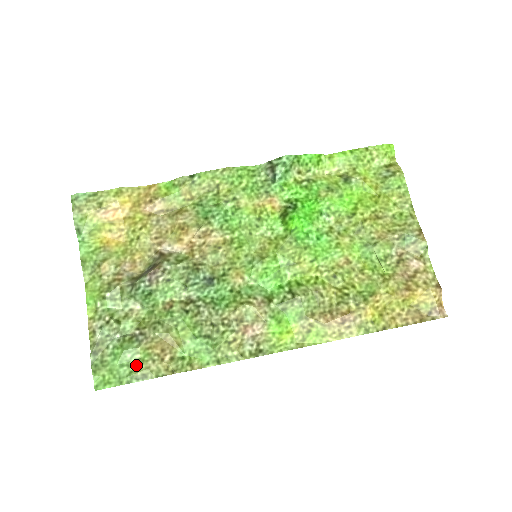
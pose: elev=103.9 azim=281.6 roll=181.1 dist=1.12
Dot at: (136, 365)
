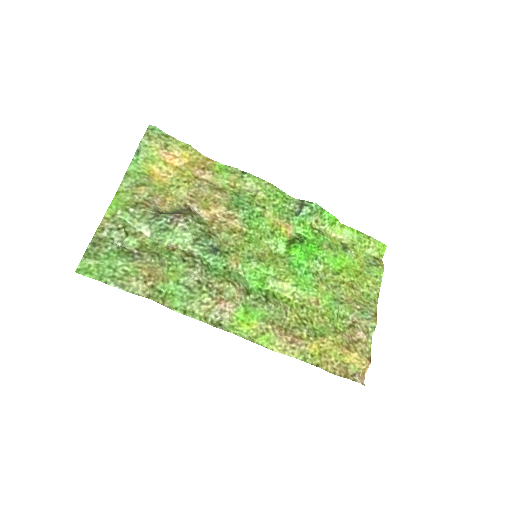
Dot at: (121, 274)
